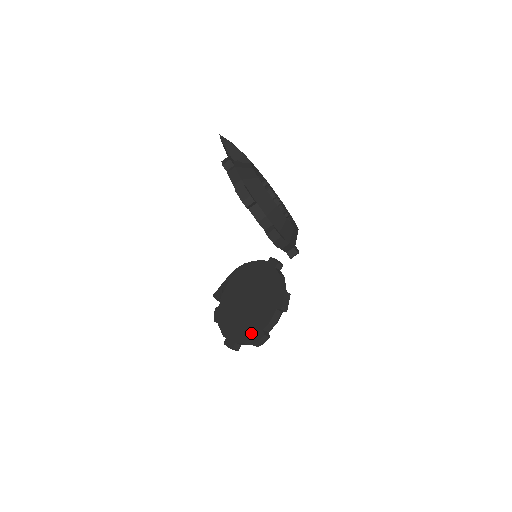
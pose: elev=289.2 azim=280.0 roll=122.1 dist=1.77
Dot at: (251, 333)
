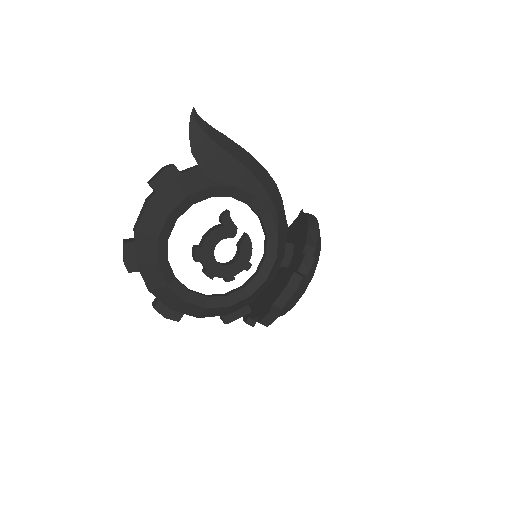
Dot at: (250, 305)
